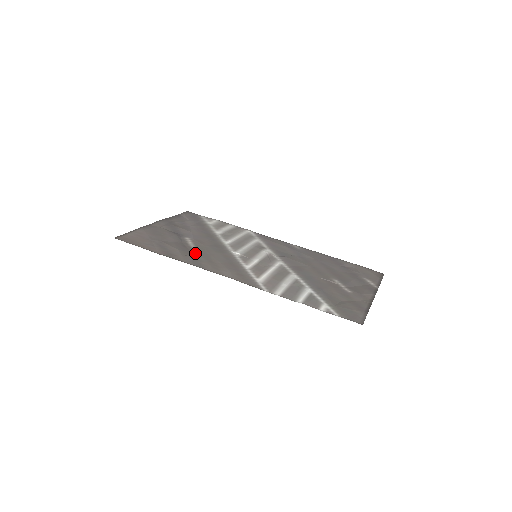
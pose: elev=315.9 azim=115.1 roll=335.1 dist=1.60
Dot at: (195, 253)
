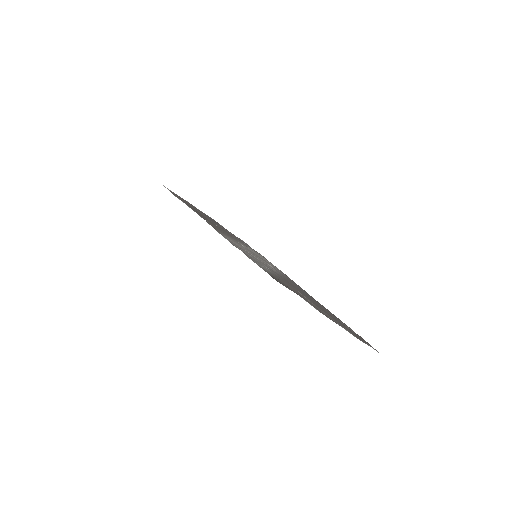
Dot at: occluded
